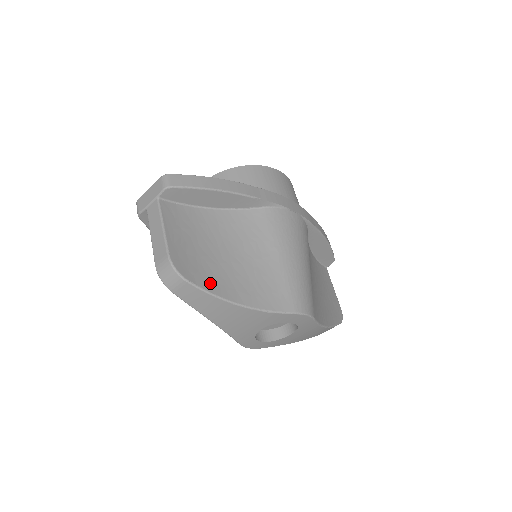
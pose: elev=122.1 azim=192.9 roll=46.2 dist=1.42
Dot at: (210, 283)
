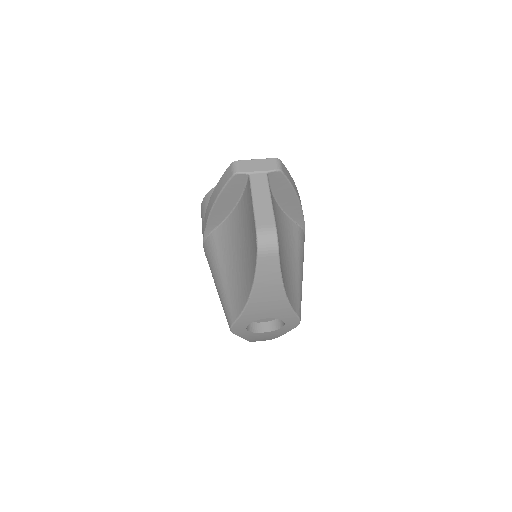
Dot at: occluded
